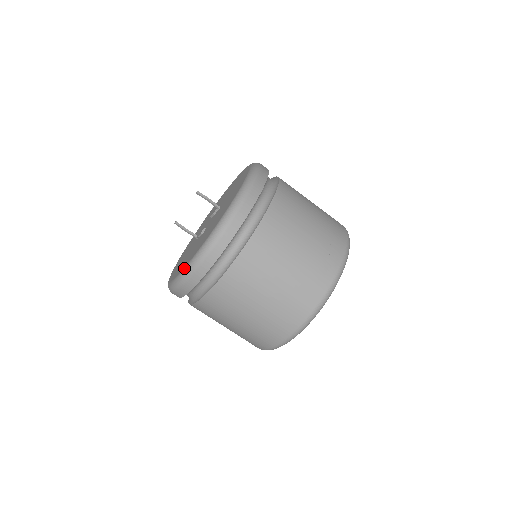
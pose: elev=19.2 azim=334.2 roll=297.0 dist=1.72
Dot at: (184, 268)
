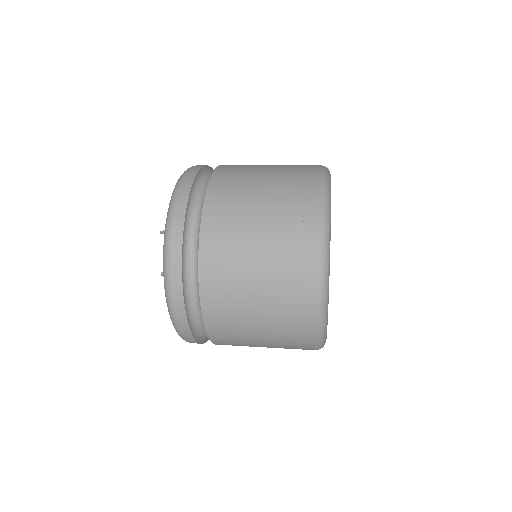
Dot at: (166, 302)
